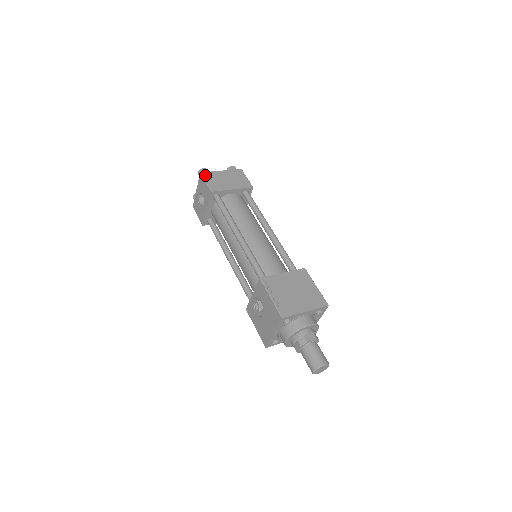
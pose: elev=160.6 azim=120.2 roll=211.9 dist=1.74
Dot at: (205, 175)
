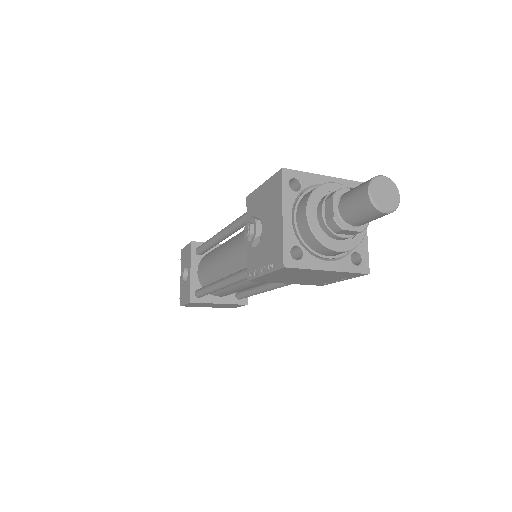
Dot at: occluded
